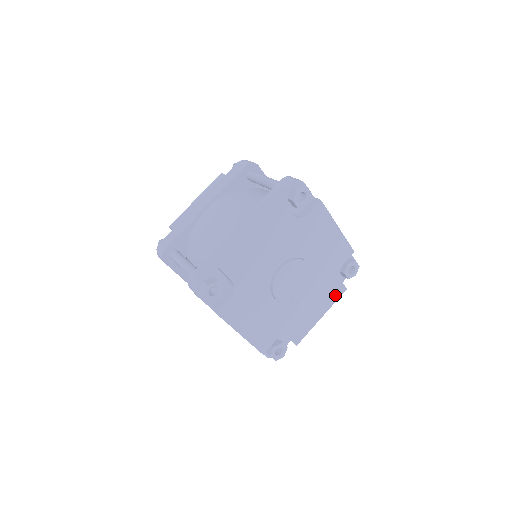
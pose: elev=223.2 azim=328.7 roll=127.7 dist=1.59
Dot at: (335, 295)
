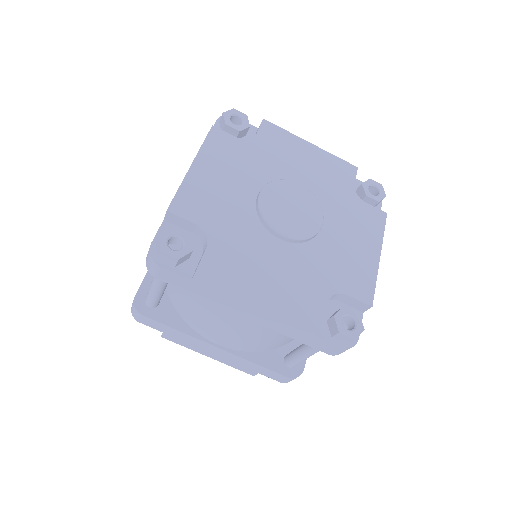
Dot at: (375, 224)
